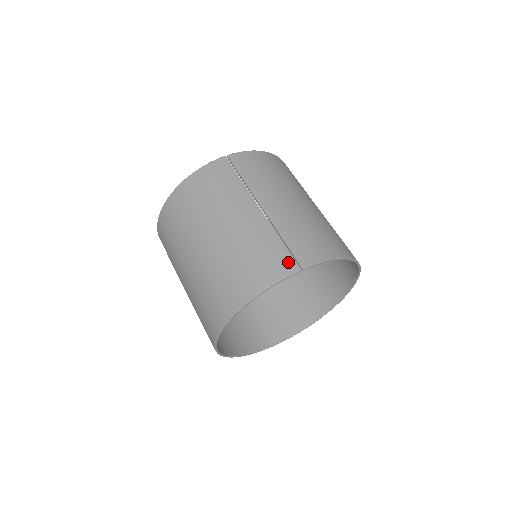
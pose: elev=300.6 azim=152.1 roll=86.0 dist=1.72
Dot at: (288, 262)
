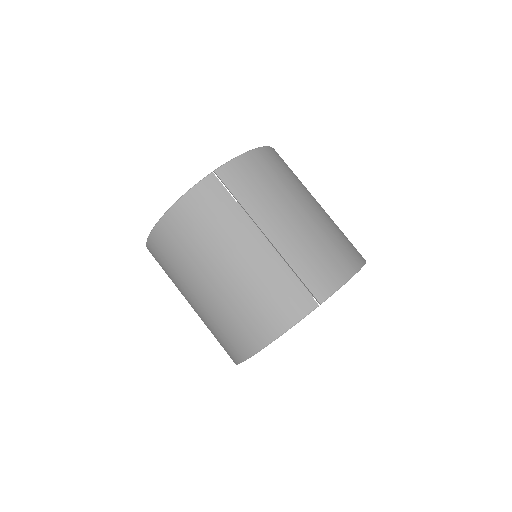
Dot at: (305, 299)
